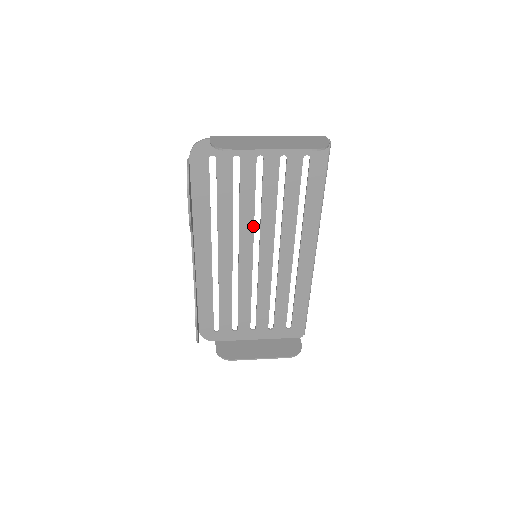
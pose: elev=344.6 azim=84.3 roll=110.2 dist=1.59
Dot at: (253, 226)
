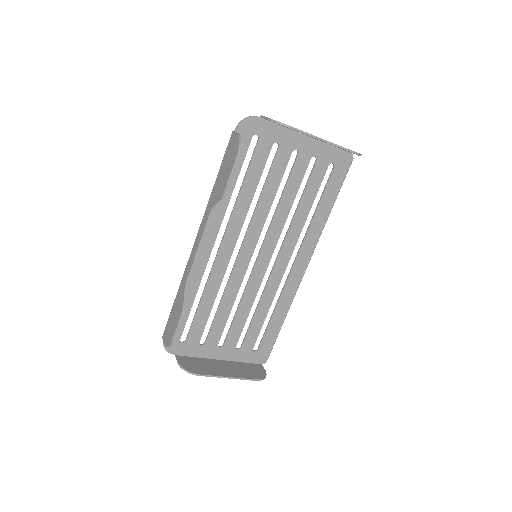
Dot at: (264, 222)
